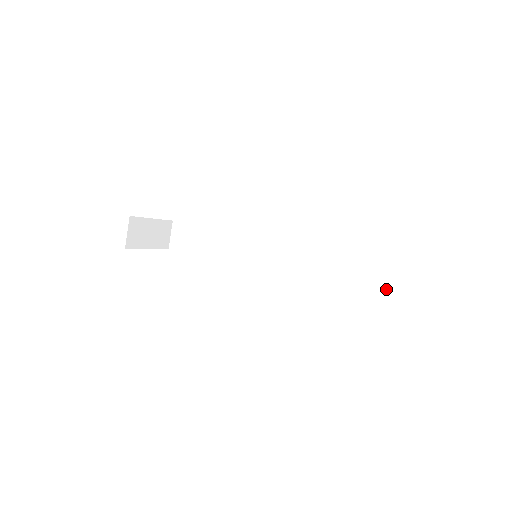
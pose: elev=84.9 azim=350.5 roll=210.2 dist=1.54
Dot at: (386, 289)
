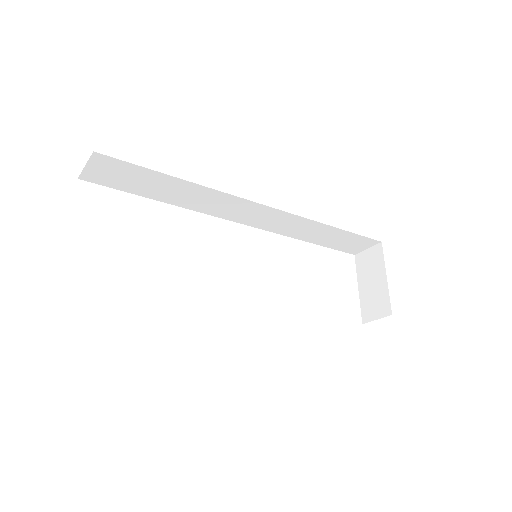
Dot at: (352, 250)
